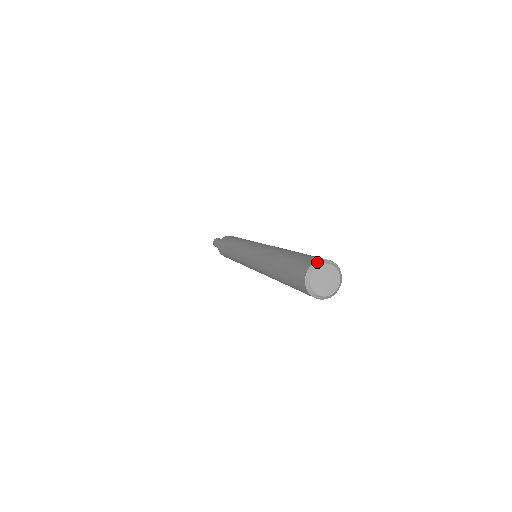
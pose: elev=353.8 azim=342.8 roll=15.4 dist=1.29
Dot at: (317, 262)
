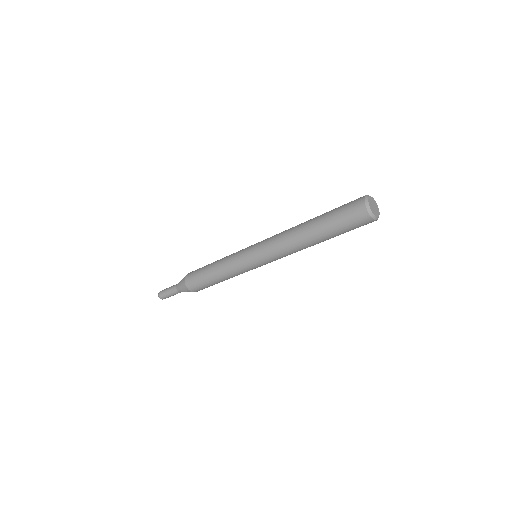
Dot at: (371, 197)
